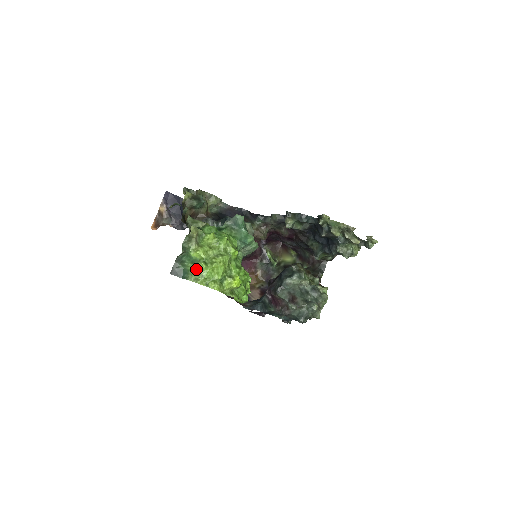
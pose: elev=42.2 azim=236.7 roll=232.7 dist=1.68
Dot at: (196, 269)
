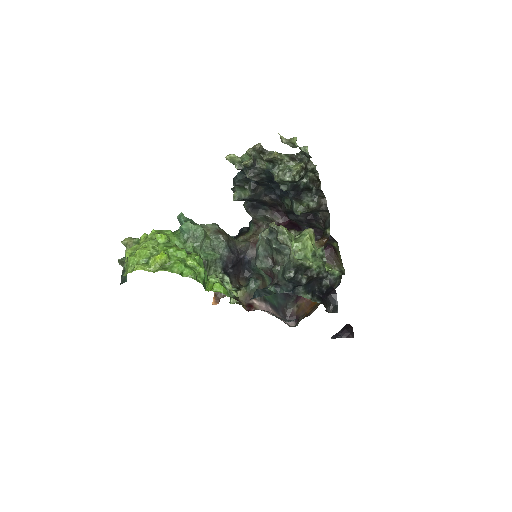
Dot at: (126, 264)
